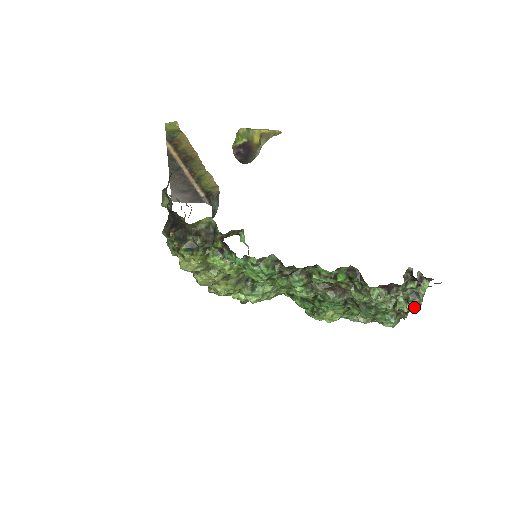
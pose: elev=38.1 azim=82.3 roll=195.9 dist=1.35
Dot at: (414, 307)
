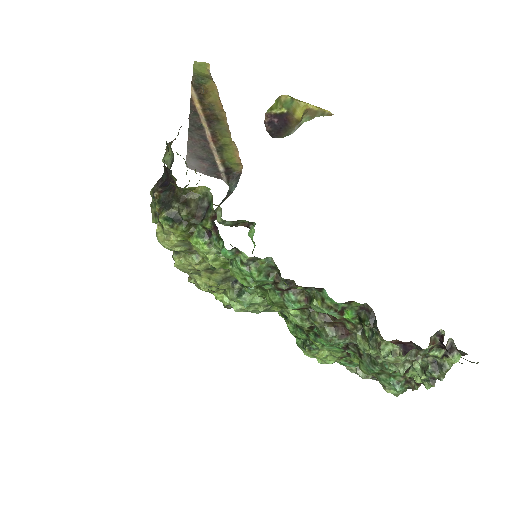
Dot at: (431, 381)
